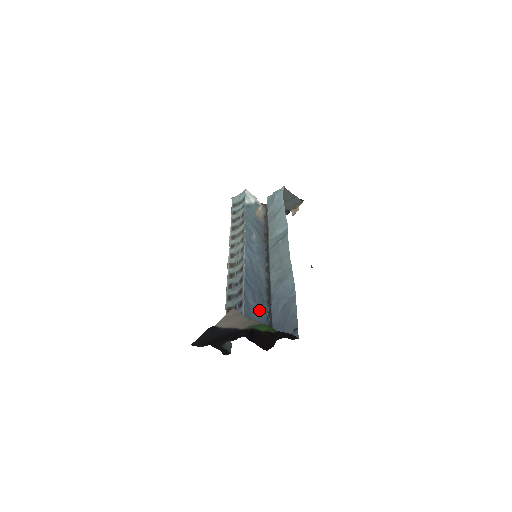
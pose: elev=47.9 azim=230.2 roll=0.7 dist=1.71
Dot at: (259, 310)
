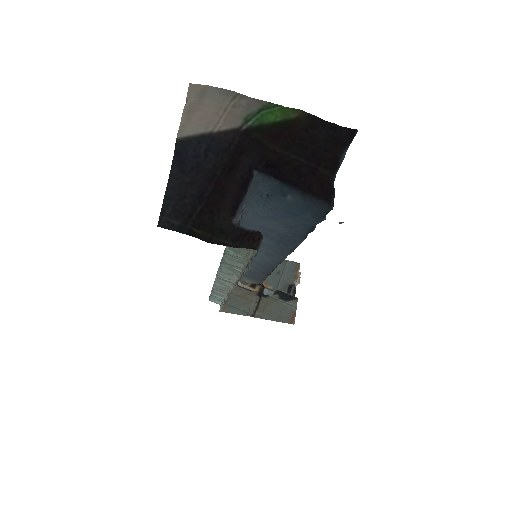
Dot at: (287, 232)
